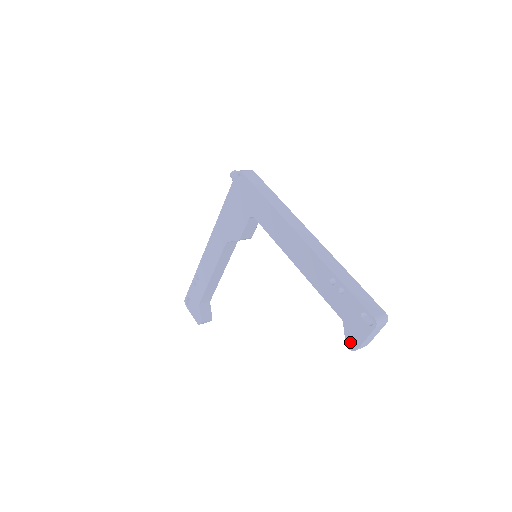
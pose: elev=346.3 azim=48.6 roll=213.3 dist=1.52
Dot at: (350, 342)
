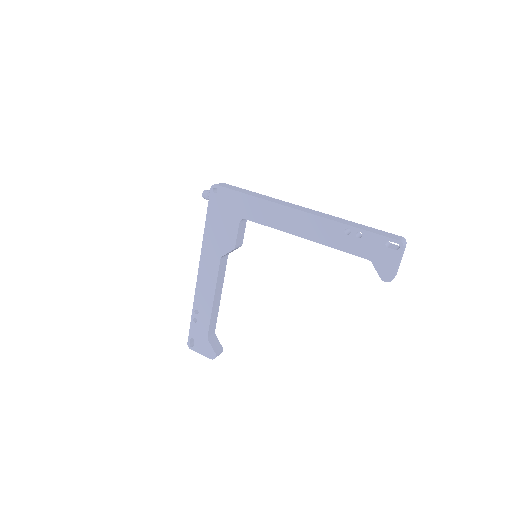
Dot at: (385, 275)
